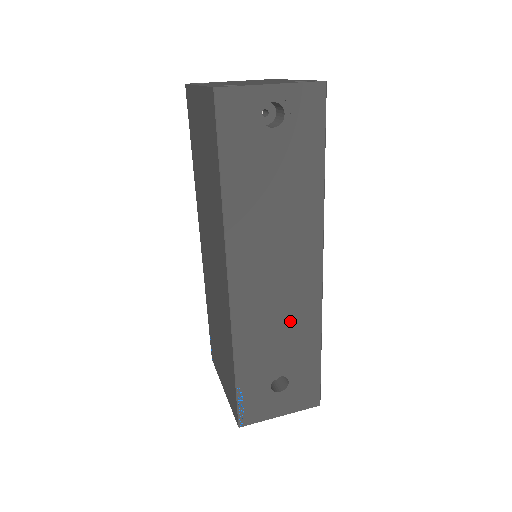
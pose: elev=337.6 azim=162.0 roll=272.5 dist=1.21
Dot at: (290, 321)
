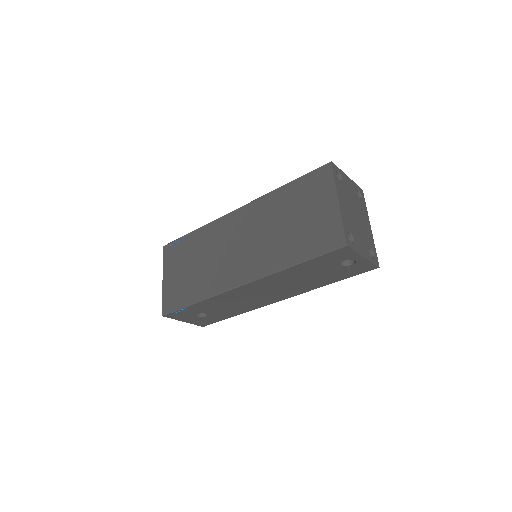
Dot at: (241, 305)
